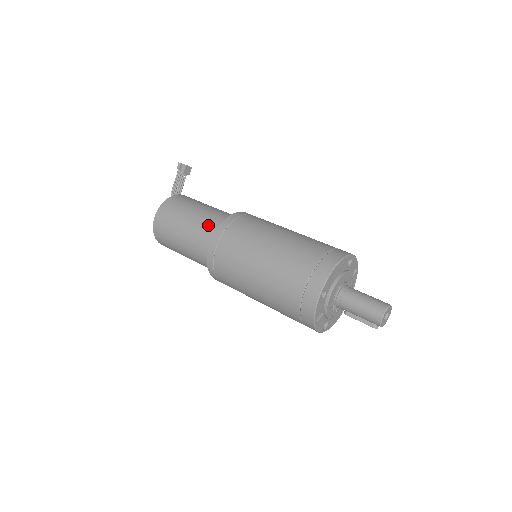
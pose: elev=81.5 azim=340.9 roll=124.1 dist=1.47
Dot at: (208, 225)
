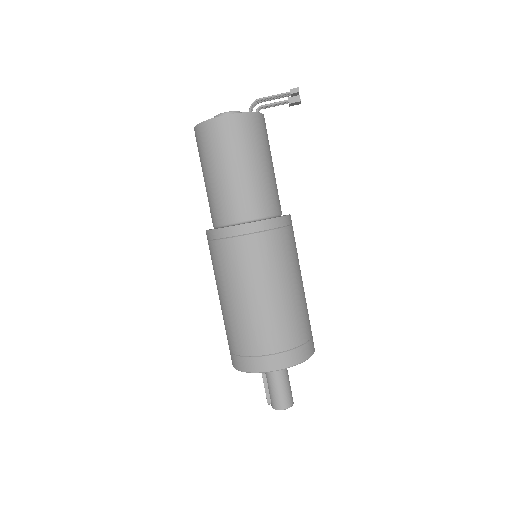
Dot at: (257, 199)
